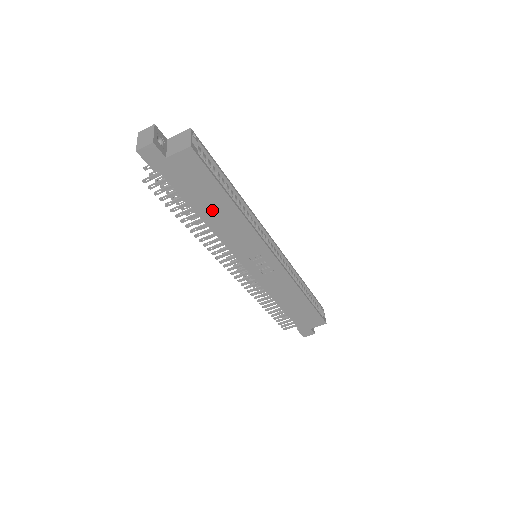
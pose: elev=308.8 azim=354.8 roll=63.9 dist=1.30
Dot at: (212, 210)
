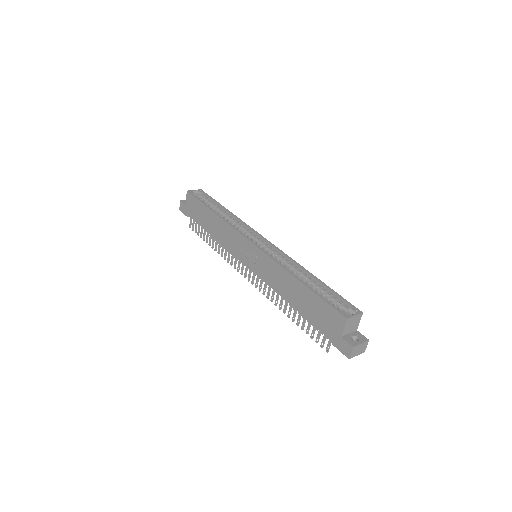
Dot at: (210, 224)
